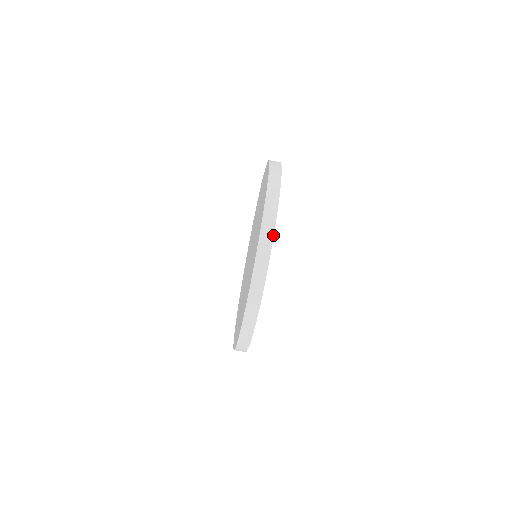
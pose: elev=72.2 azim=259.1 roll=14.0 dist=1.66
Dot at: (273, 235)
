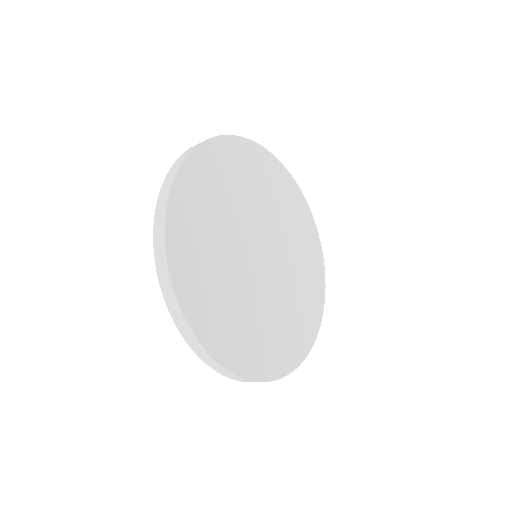
Dot at: occluded
